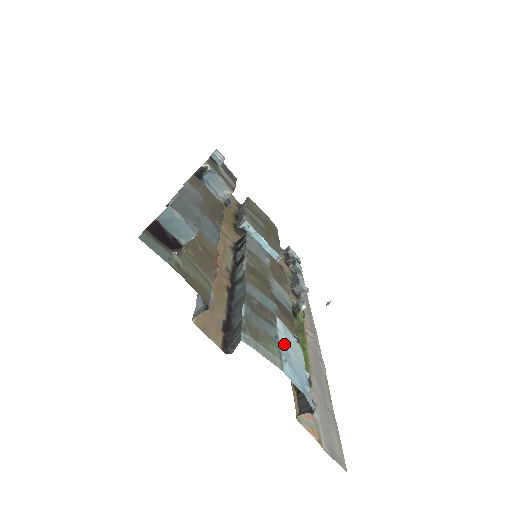
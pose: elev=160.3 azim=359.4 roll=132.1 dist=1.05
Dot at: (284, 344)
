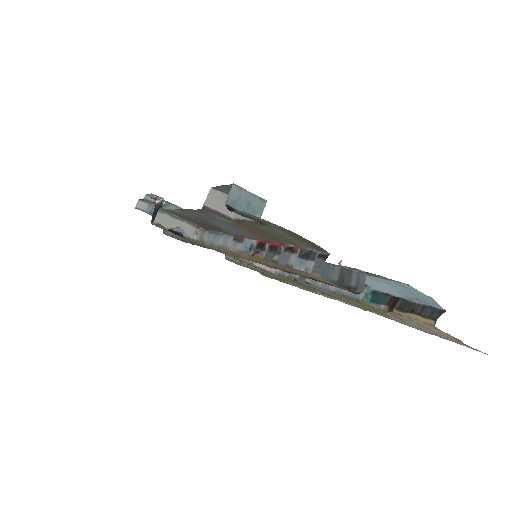
Dot at: (374, 279)
